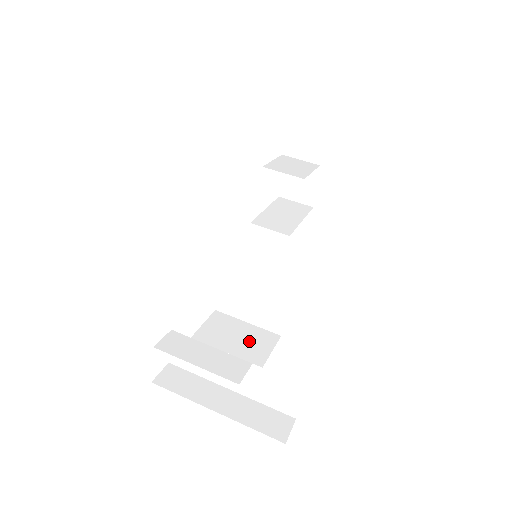
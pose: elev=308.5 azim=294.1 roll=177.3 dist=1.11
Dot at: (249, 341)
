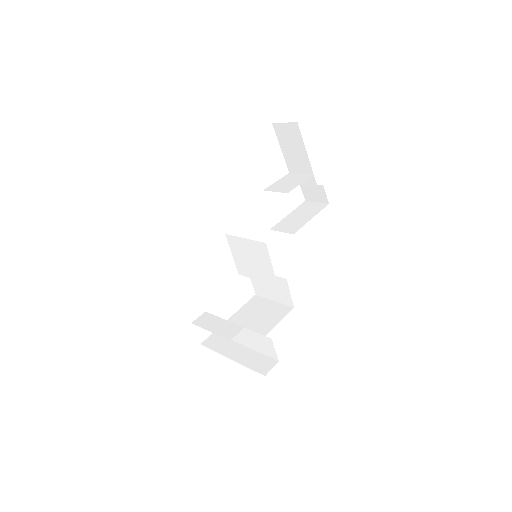
Dot at: (269, 313)
